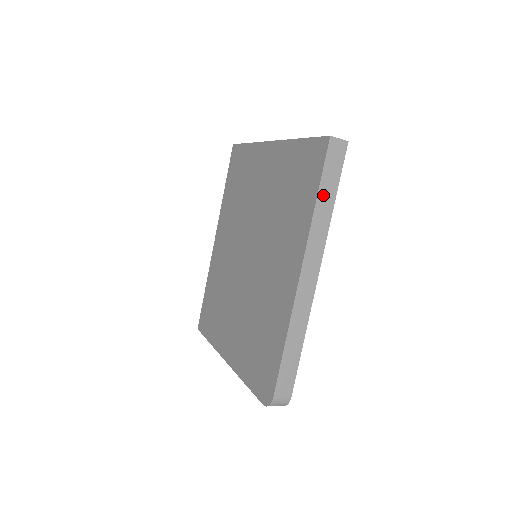
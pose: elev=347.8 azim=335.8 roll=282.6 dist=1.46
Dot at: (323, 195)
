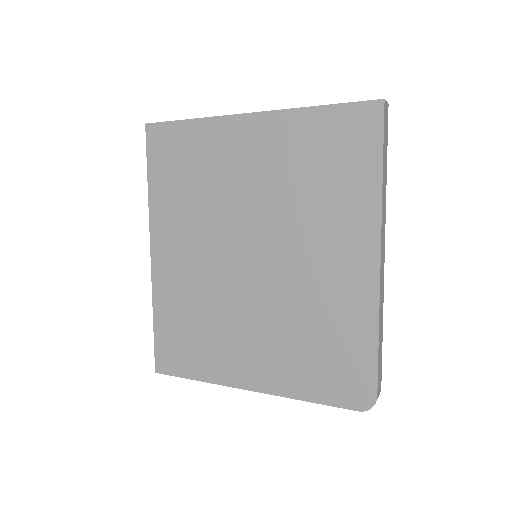
Dot at: (384, 166)
